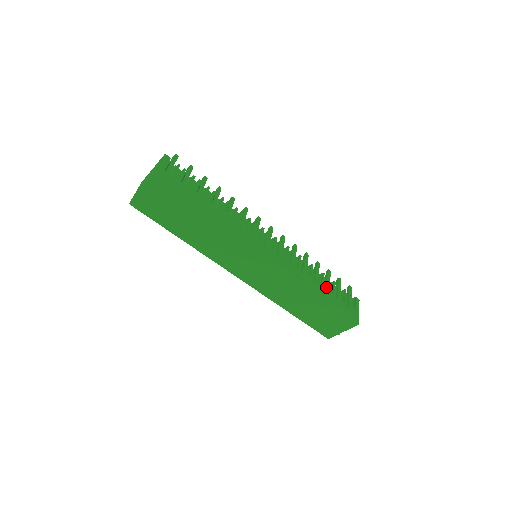
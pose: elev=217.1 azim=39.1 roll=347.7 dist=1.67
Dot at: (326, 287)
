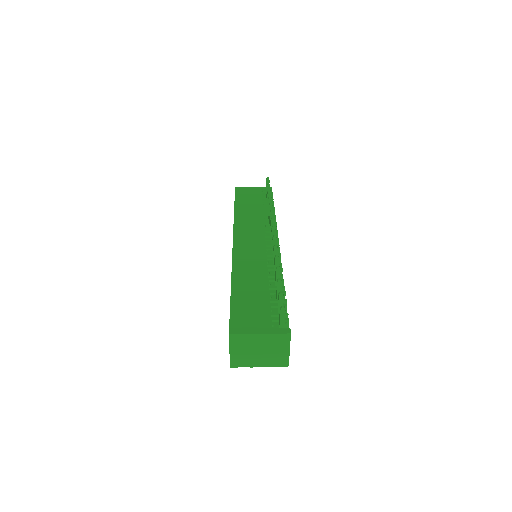
Dot at: occluded
